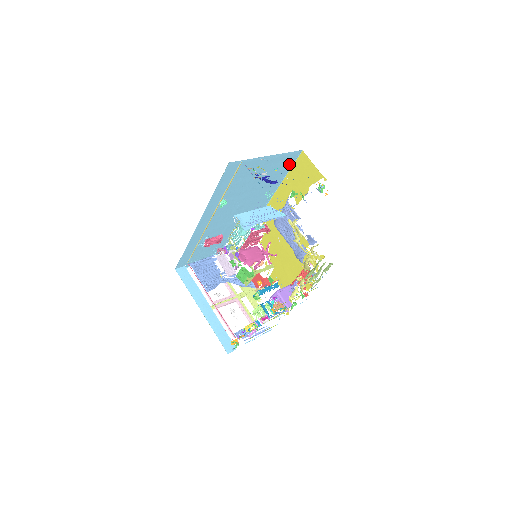
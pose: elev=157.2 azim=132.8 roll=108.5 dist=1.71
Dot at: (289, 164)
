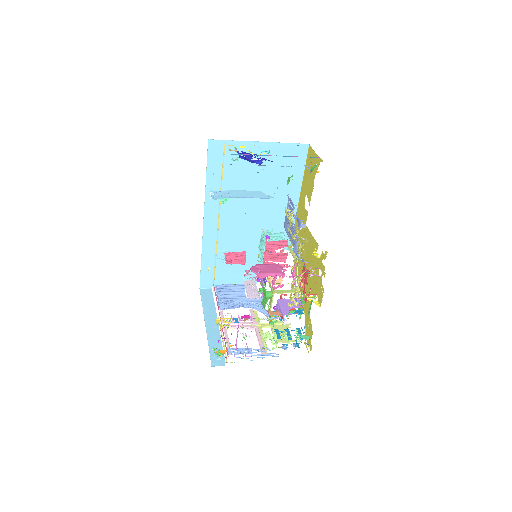
Dot at: (299, 163)
